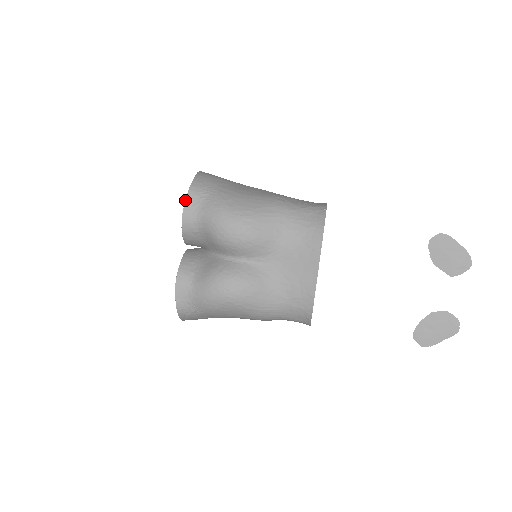
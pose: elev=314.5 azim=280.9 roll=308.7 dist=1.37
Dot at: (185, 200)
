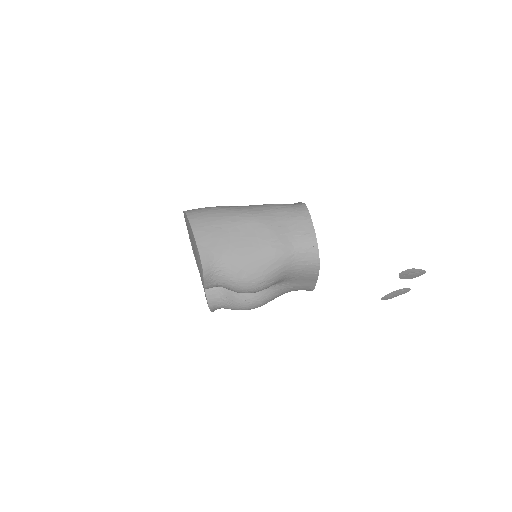
Dot at: (203, 282)
